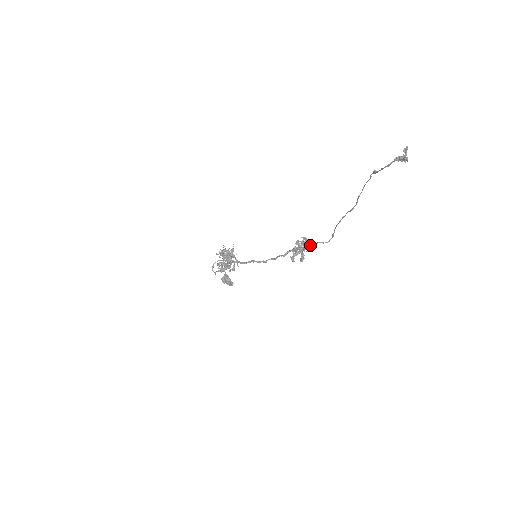
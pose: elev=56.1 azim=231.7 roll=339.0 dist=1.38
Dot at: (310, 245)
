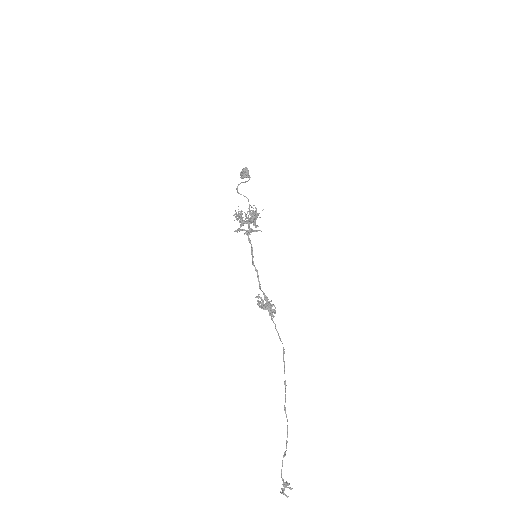
Dot at: (271, 315)
